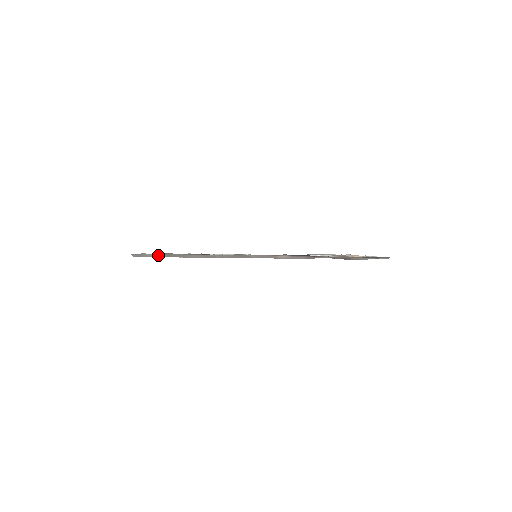
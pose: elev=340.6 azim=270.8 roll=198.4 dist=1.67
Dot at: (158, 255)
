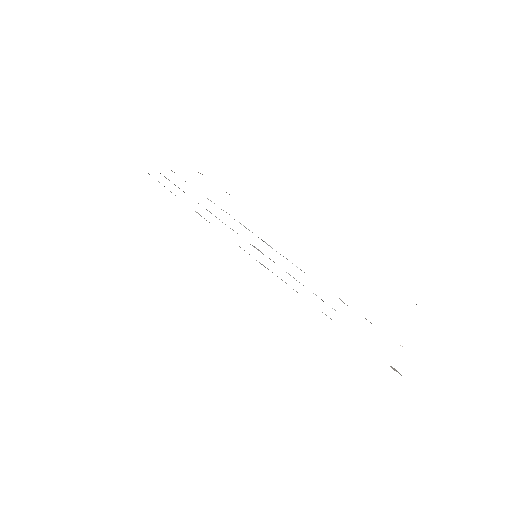
Dot at: occluded
